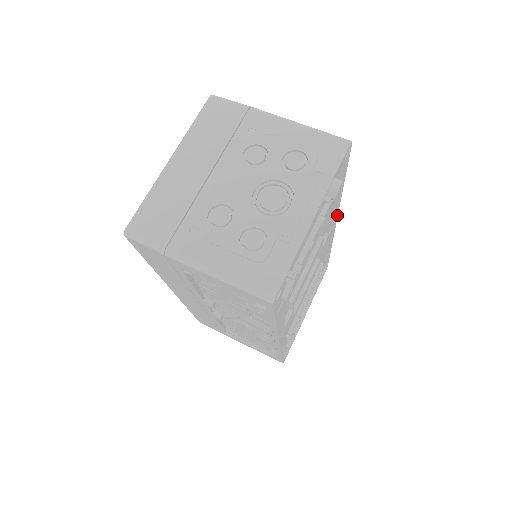
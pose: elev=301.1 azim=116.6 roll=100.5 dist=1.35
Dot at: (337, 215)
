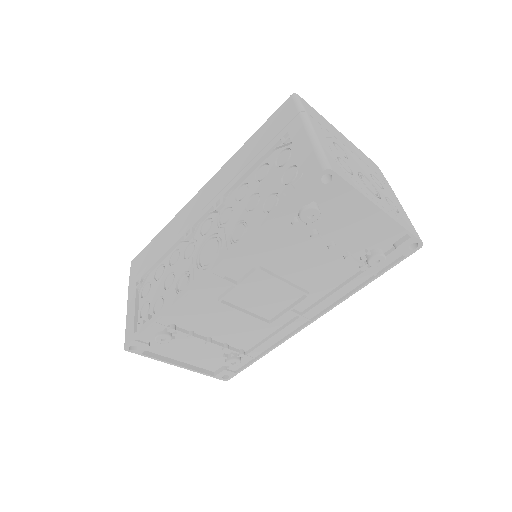
Dot at: (322, 314)
